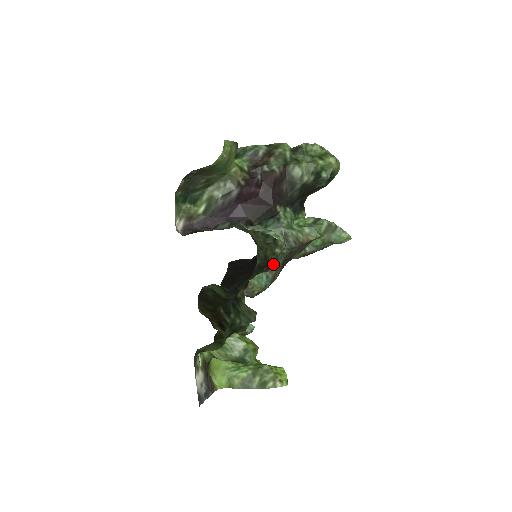
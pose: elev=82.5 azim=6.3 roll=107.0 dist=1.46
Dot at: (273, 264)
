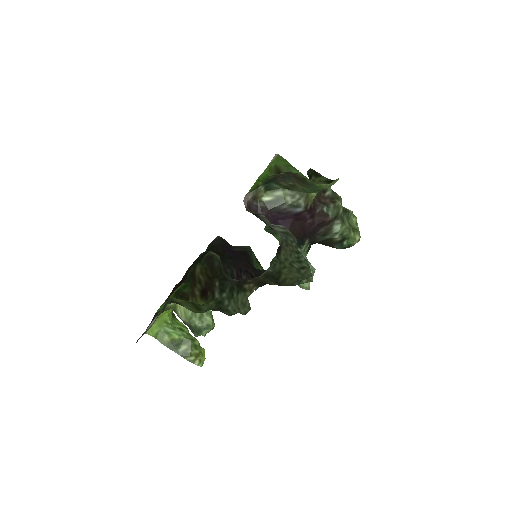
Dot at: occluded
